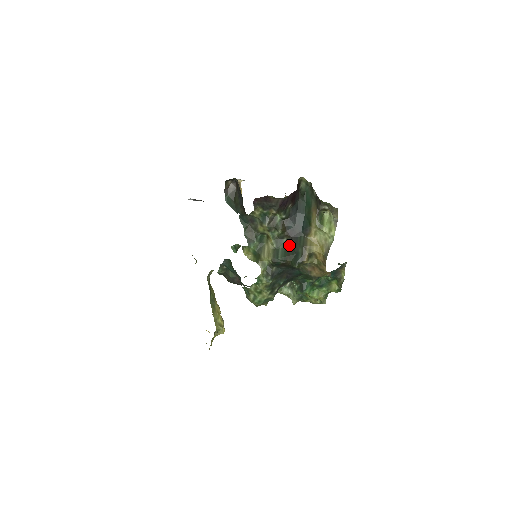
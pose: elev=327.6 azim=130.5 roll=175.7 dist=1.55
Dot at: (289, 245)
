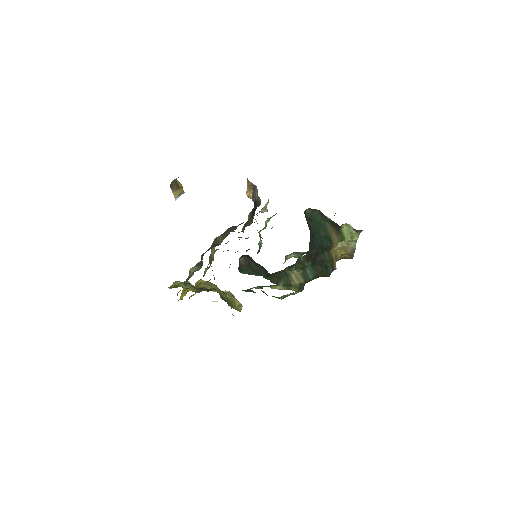
Dot at: (315, 264)
